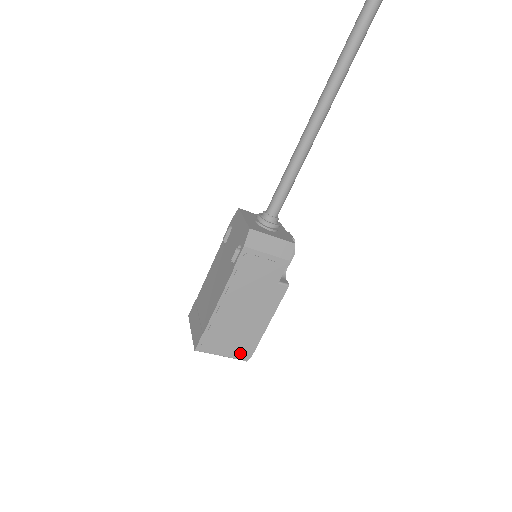
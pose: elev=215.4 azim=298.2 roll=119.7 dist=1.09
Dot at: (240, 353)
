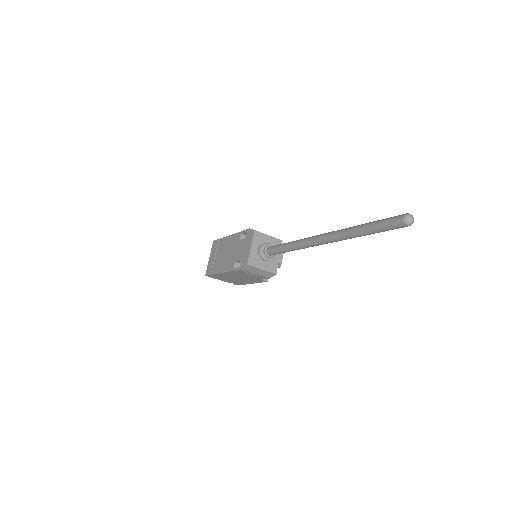
Dot at: occluded
